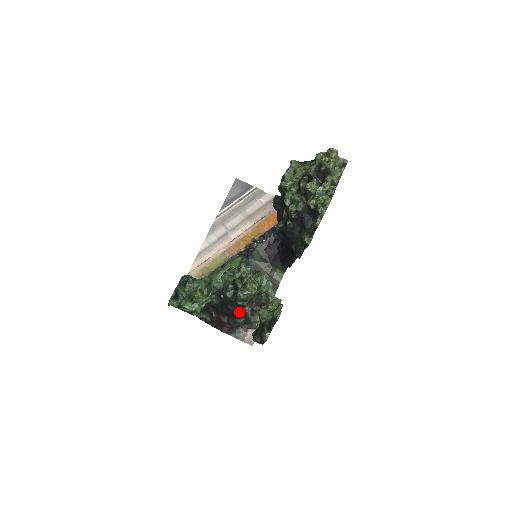
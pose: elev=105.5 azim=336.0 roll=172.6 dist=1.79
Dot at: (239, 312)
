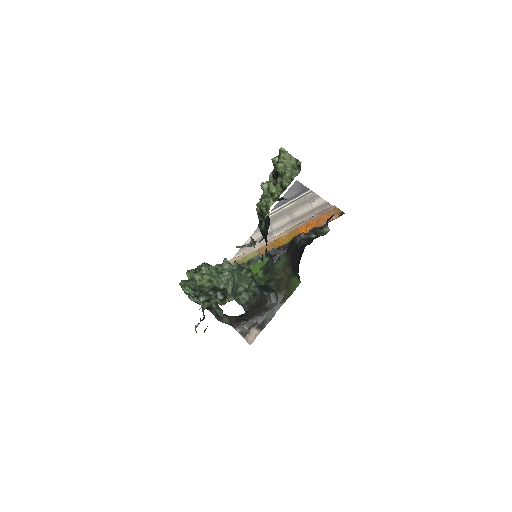
Dot at: occluded
